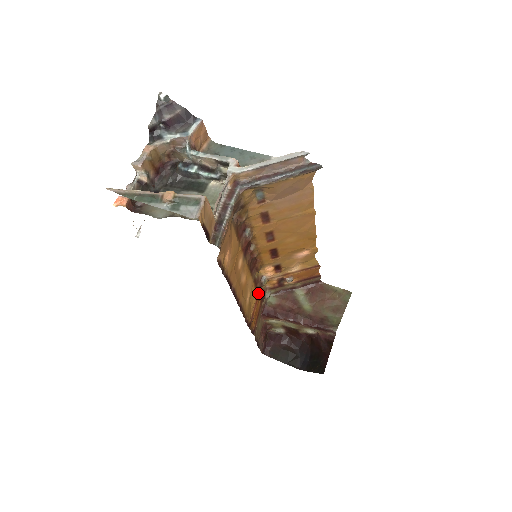
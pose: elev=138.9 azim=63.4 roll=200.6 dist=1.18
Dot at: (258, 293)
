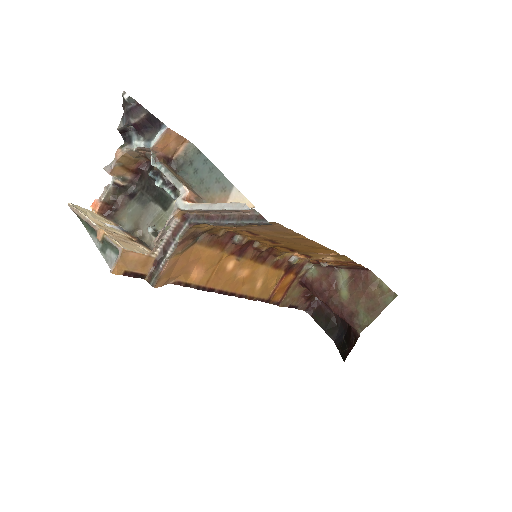
Dot at: (286, 271)
